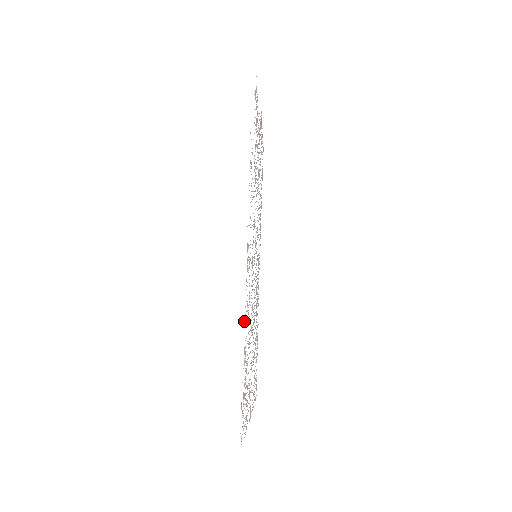
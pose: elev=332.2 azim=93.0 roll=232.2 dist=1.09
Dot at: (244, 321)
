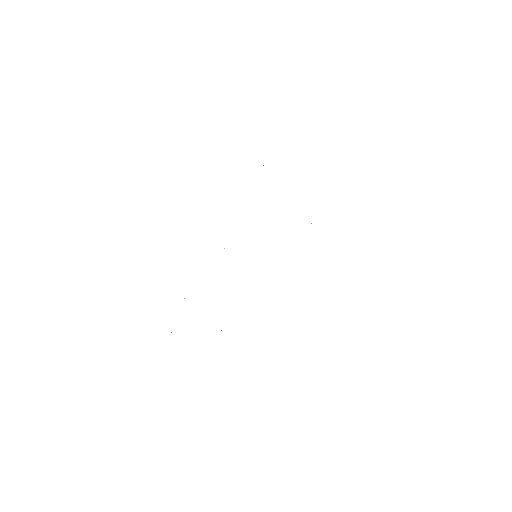
Dot at: occluded
